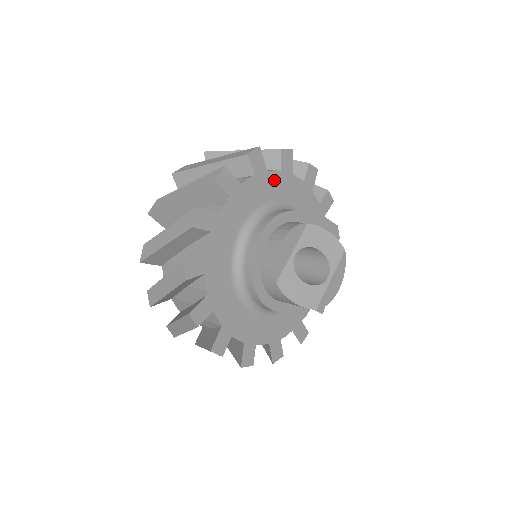
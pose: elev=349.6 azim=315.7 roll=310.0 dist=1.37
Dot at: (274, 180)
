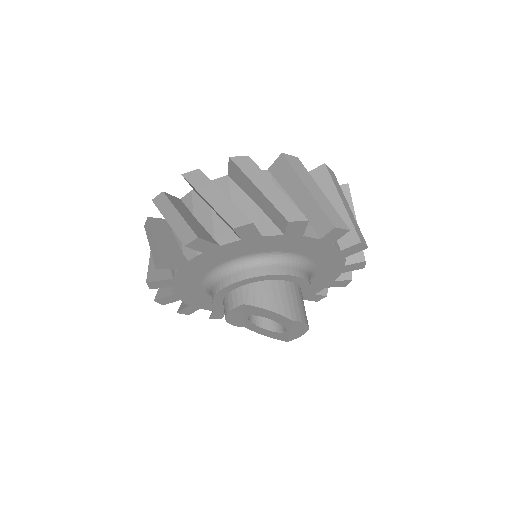
Dot at: (202, 260)
